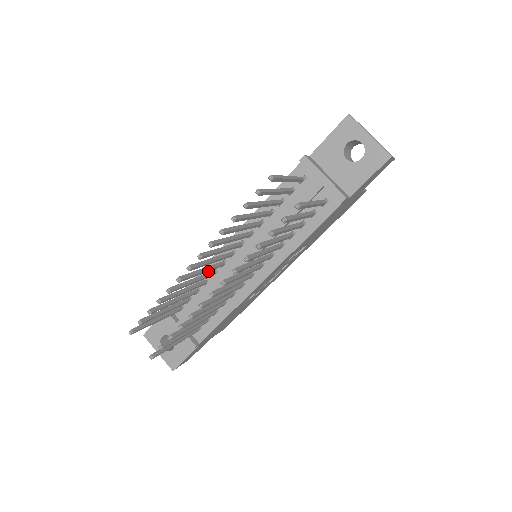
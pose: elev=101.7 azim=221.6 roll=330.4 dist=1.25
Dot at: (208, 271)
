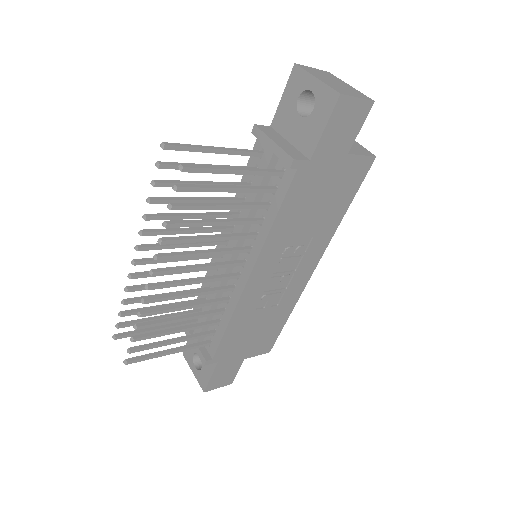
Dot at: (188, 272)
